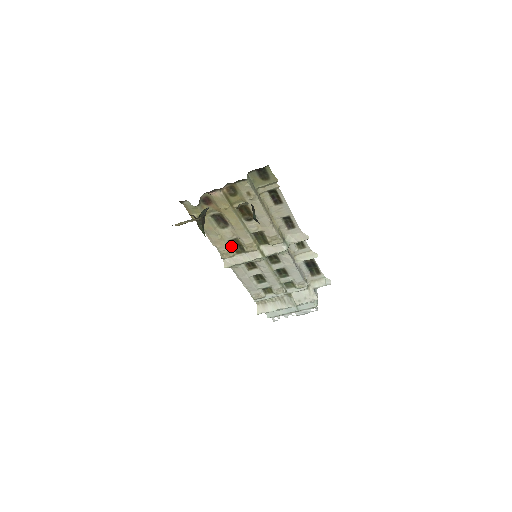
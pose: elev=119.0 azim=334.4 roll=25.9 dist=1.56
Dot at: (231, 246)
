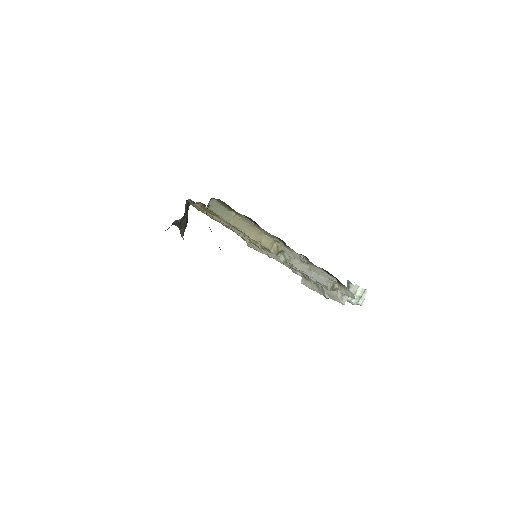
Dot at: occluded
